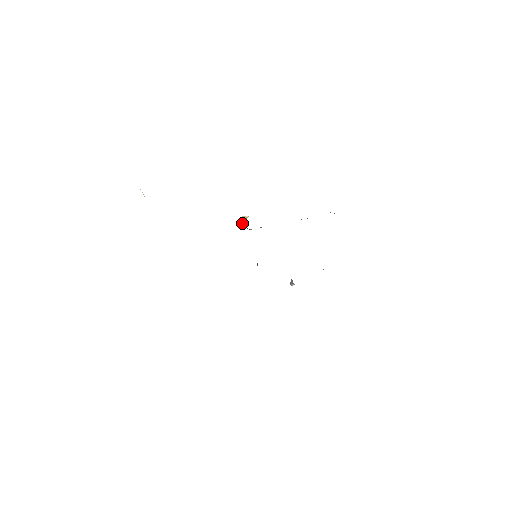
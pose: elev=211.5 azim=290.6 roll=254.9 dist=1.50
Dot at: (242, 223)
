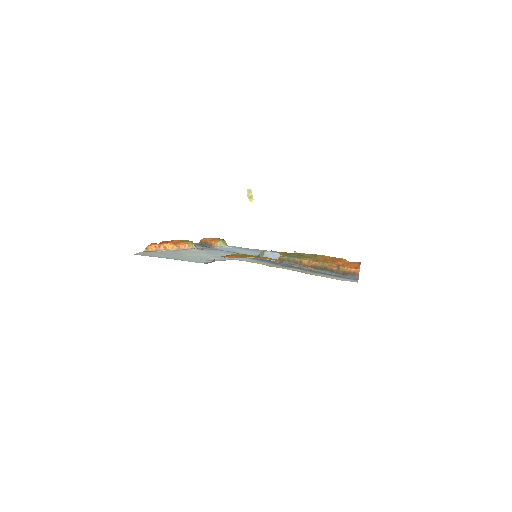
Dot at: occluded
